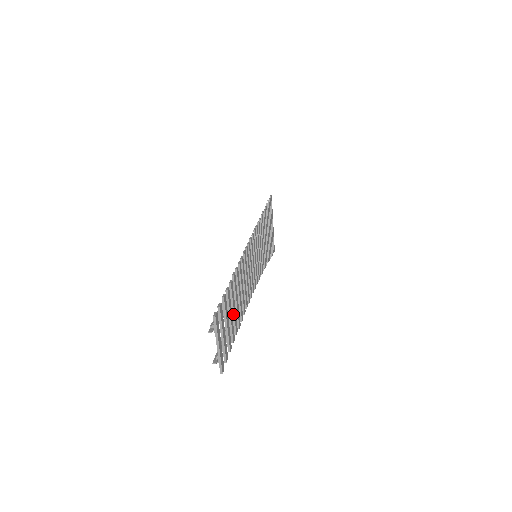
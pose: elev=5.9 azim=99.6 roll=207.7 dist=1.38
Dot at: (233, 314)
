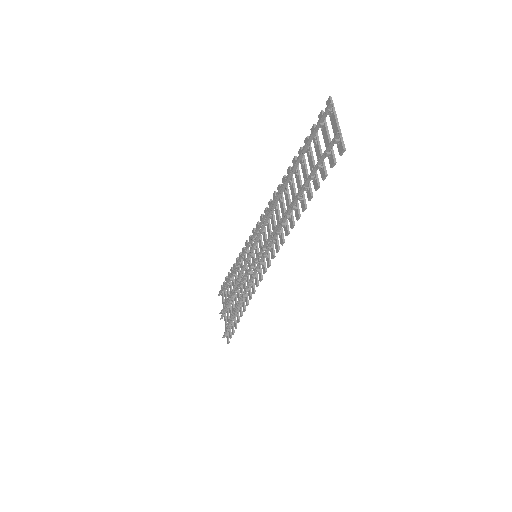
Dot at: (308, 175)
